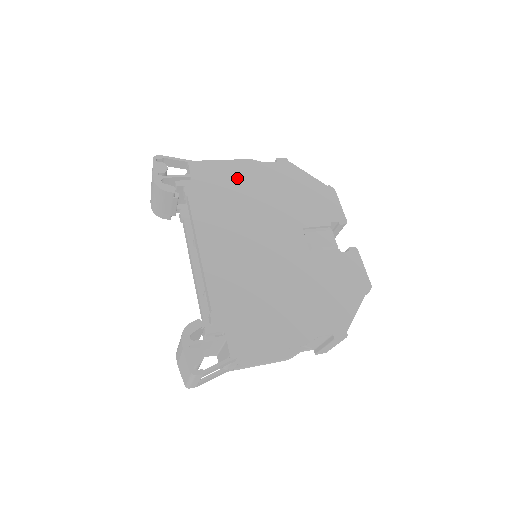
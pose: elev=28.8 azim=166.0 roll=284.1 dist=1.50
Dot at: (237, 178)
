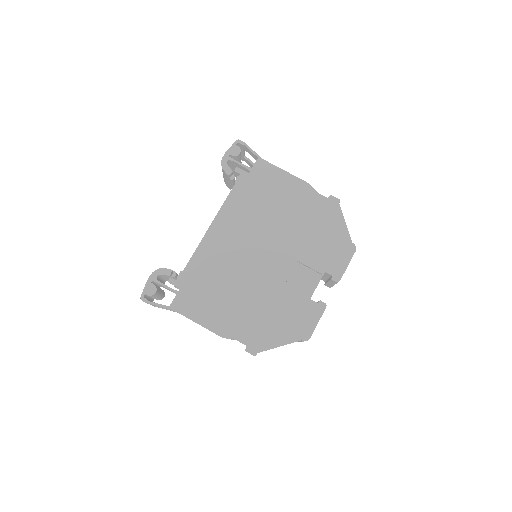
Dot at: (283, 192)
